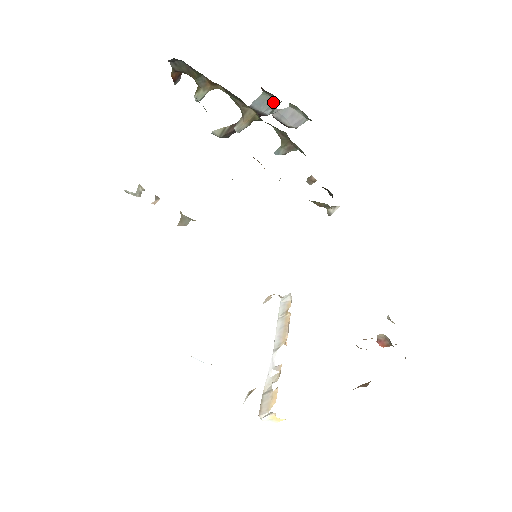
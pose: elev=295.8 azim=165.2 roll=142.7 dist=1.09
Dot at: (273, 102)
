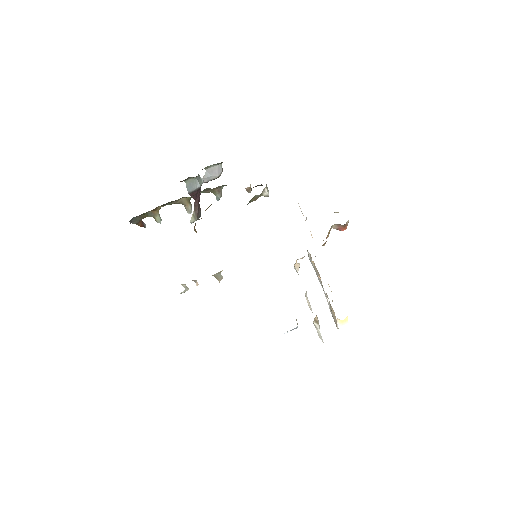
Dot at: (194, 179)
